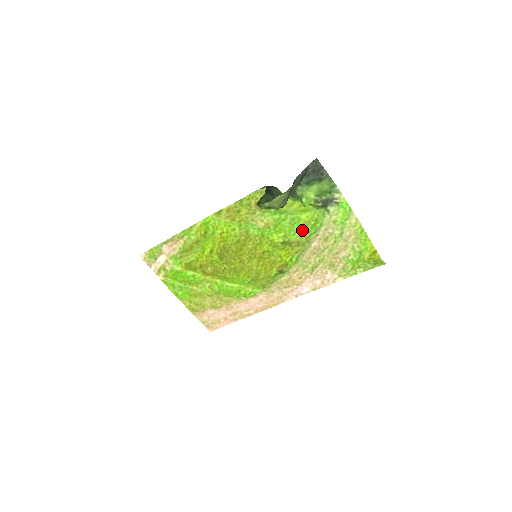
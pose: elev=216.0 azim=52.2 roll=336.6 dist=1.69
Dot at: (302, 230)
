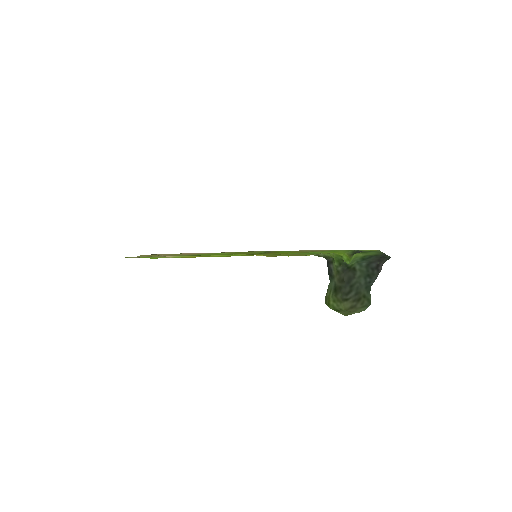
Dot at: occluded
